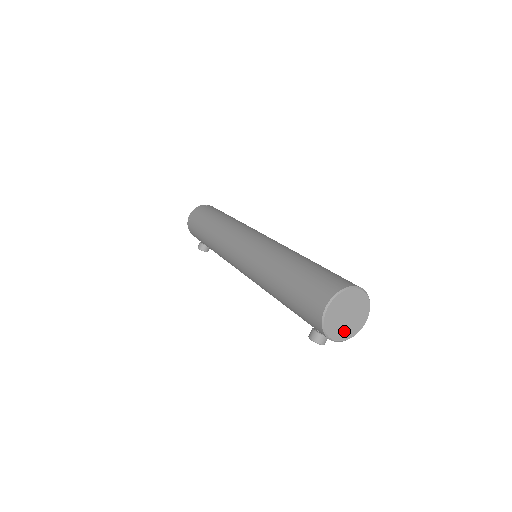
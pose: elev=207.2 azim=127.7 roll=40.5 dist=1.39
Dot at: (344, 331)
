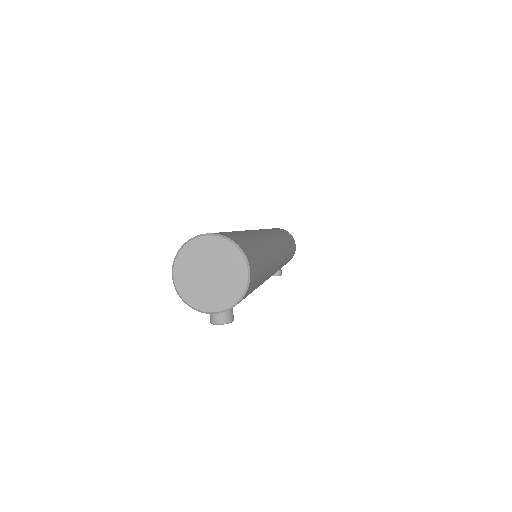
Dot at: (219, 296)
